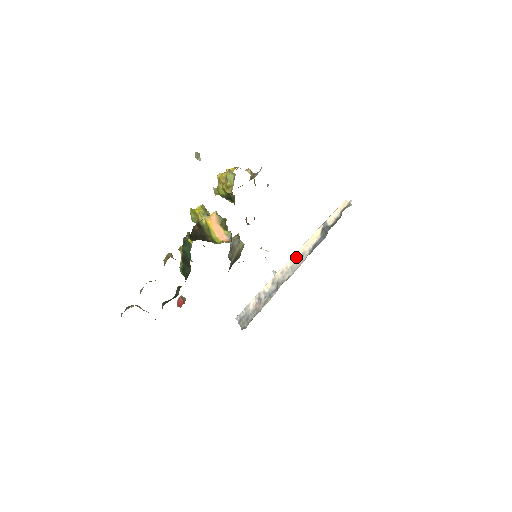
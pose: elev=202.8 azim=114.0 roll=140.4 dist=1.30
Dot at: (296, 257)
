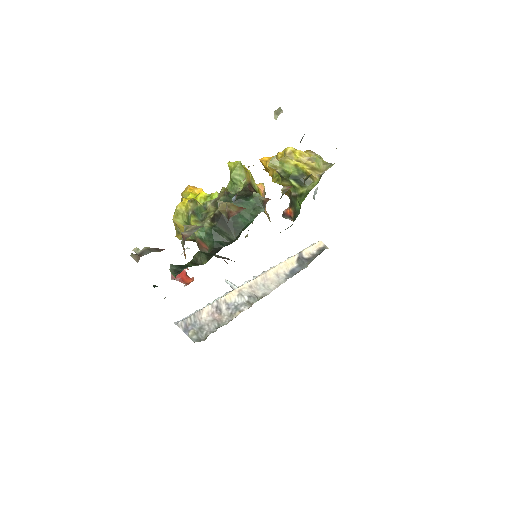
Dot at: (269, 275)
